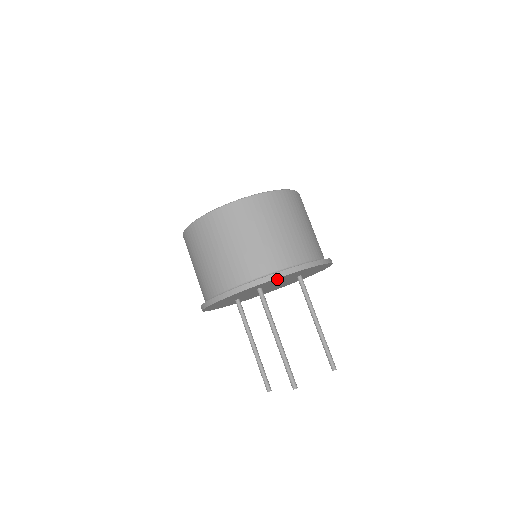
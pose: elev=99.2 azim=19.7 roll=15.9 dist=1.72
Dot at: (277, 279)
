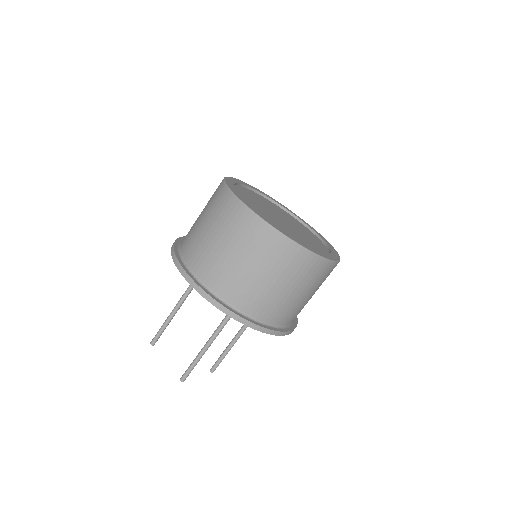
Dot at: occluded
